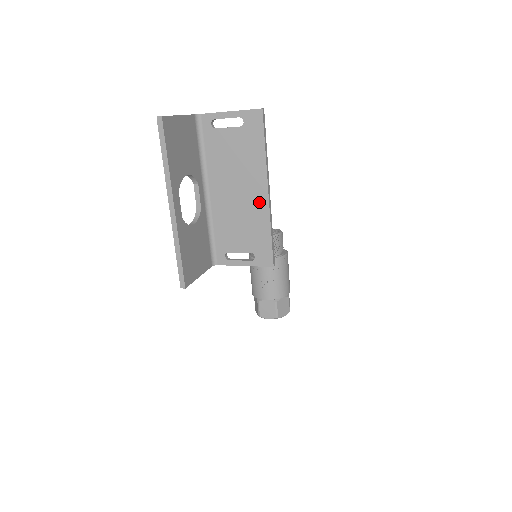
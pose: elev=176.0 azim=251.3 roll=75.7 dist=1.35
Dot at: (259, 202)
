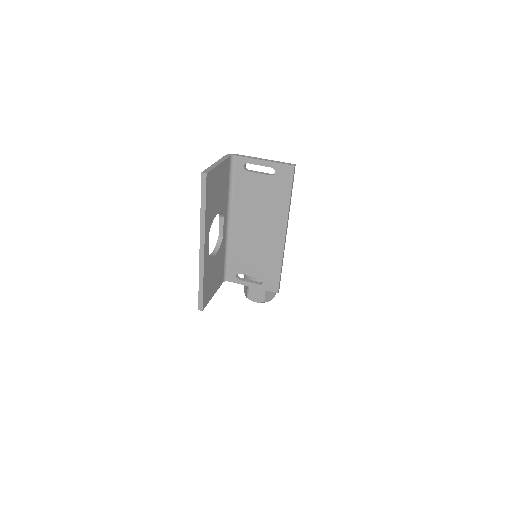
Dot at: (276, 241)
